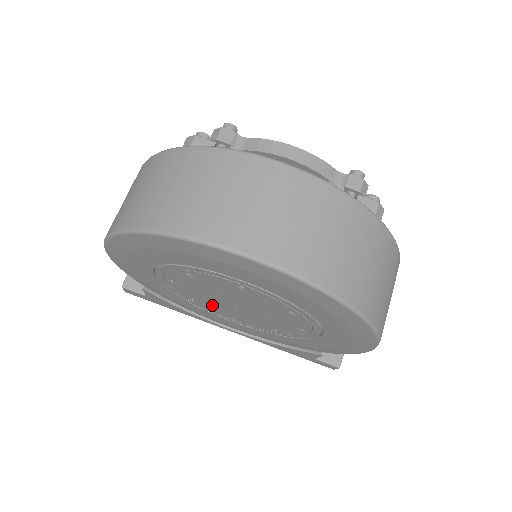
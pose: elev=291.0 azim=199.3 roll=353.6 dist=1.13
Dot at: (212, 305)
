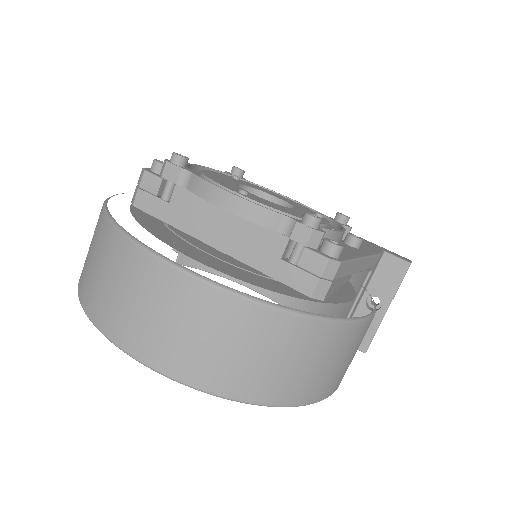
Dot at: occluded
